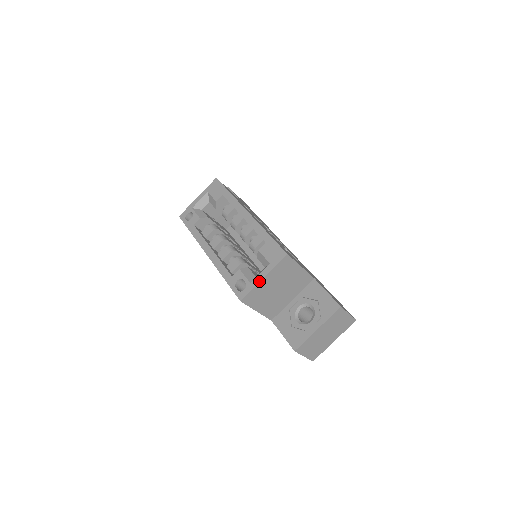
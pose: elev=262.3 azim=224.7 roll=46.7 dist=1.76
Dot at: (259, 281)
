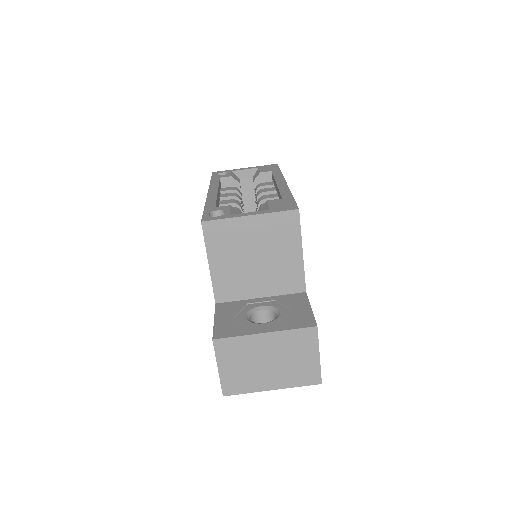
Dot at: (242, 215)
